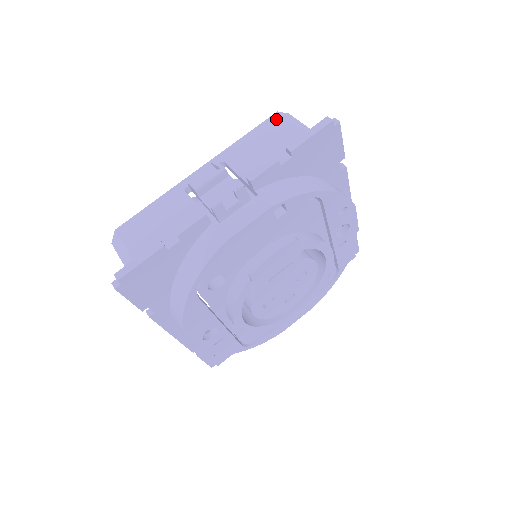
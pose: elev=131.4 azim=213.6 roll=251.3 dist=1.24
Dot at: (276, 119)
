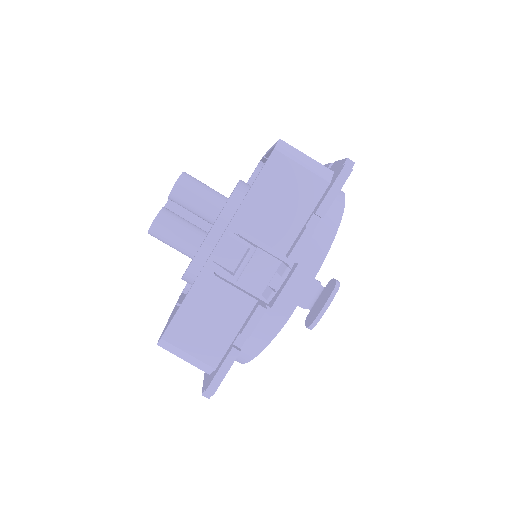
Dot at: (277, 161)
